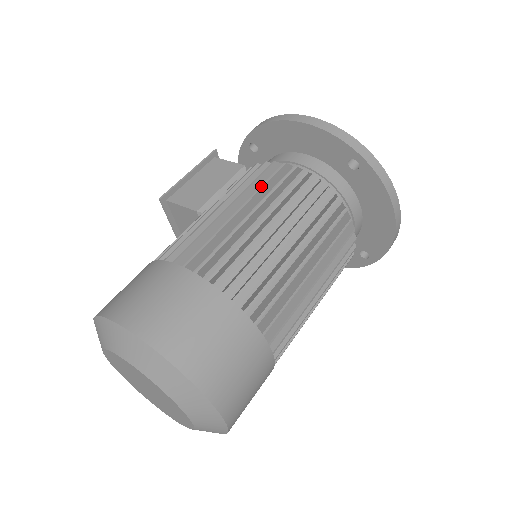
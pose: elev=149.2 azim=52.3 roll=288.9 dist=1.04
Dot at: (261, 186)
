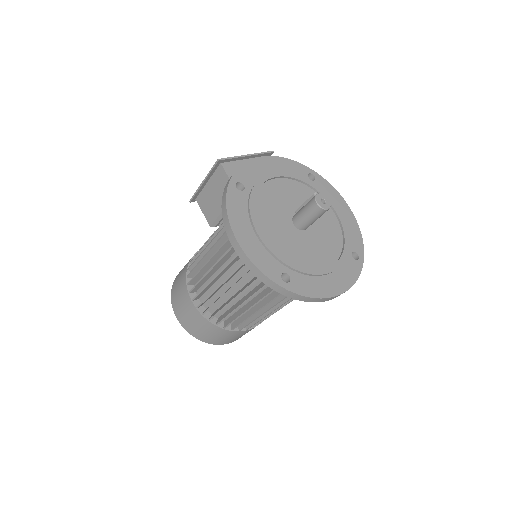
Dot at: (224, 267)
